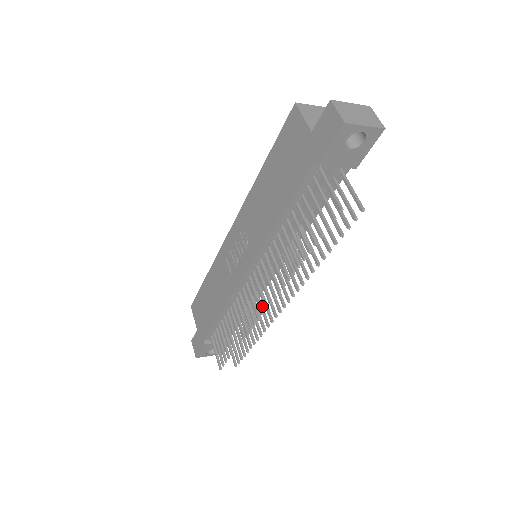
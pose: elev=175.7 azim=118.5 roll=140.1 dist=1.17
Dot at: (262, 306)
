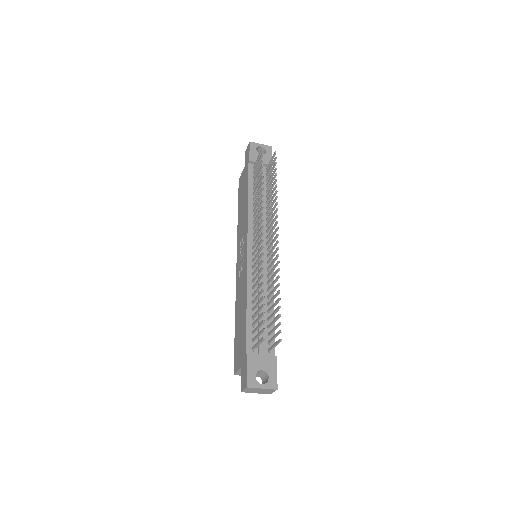
Dot at: (272, 270)
